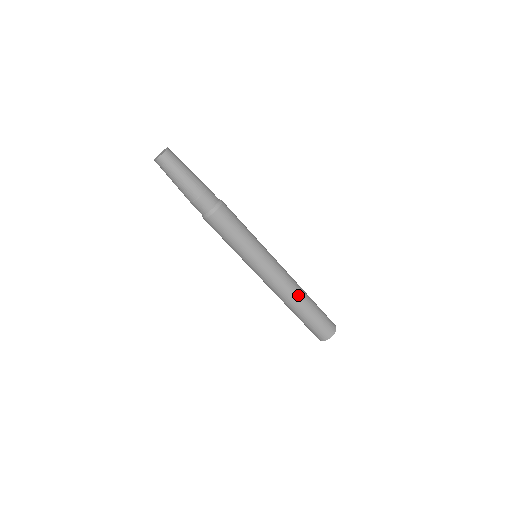
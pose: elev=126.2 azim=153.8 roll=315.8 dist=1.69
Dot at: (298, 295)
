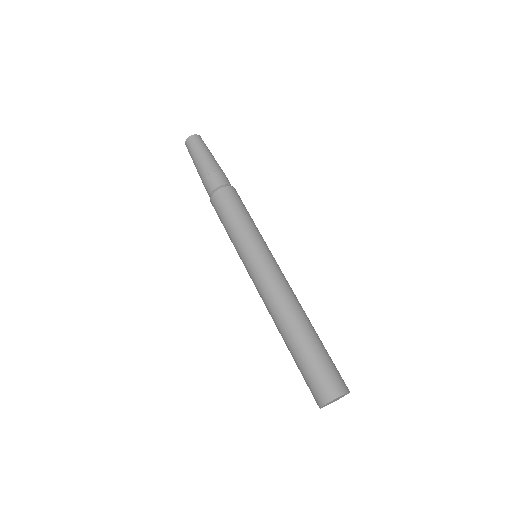
Dot at: (299, 311)
